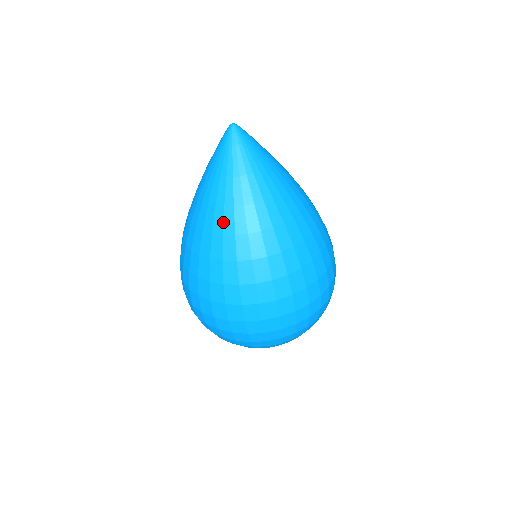
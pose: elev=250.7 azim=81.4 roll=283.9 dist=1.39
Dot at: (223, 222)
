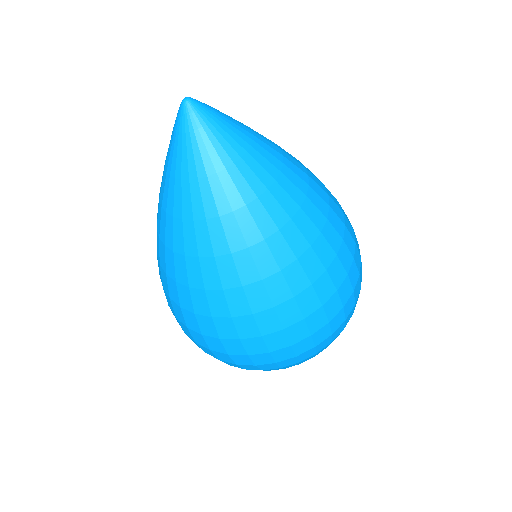
Dot at: (210, 240)
